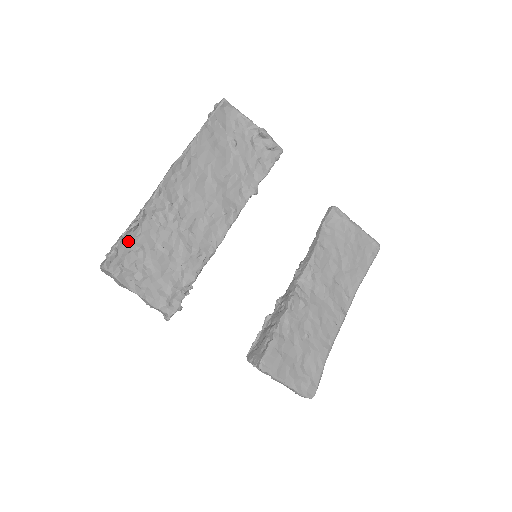
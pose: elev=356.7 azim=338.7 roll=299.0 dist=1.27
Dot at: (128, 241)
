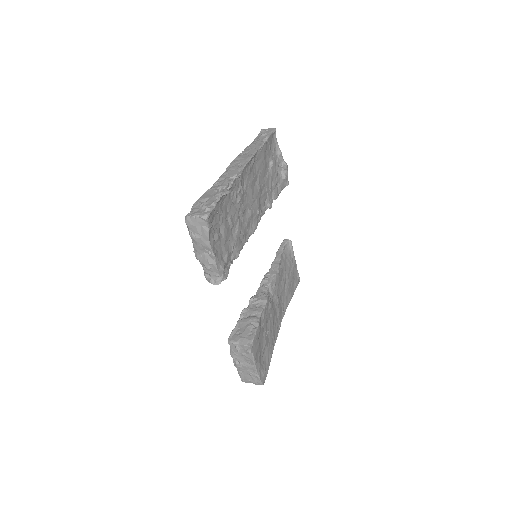
Dot at: (219, 204)
